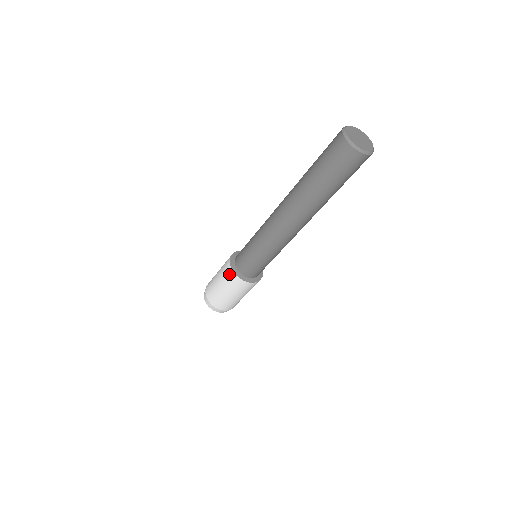
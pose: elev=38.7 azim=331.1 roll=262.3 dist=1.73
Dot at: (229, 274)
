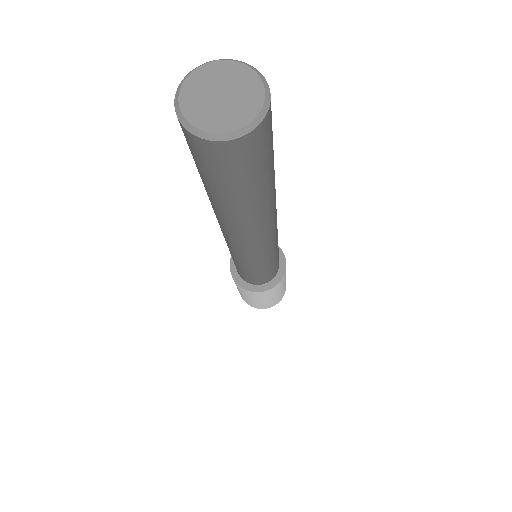
Dot at: occluded
